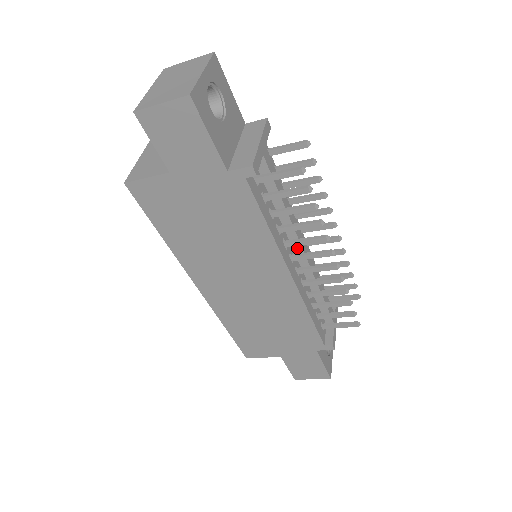
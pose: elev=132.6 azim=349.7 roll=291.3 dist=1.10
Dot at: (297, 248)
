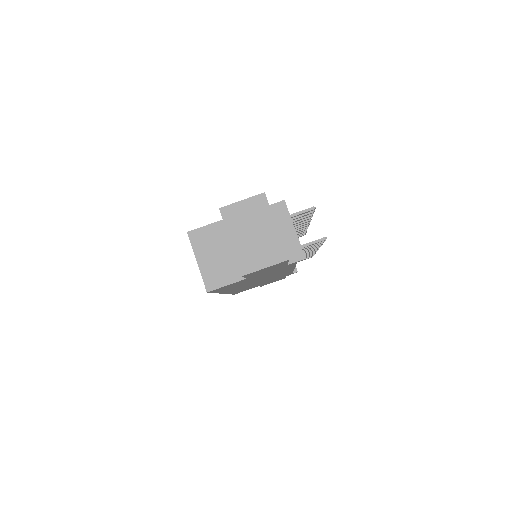
Dot at: occluded
